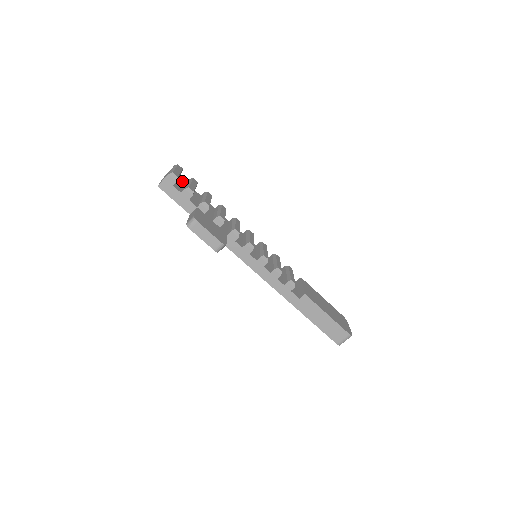
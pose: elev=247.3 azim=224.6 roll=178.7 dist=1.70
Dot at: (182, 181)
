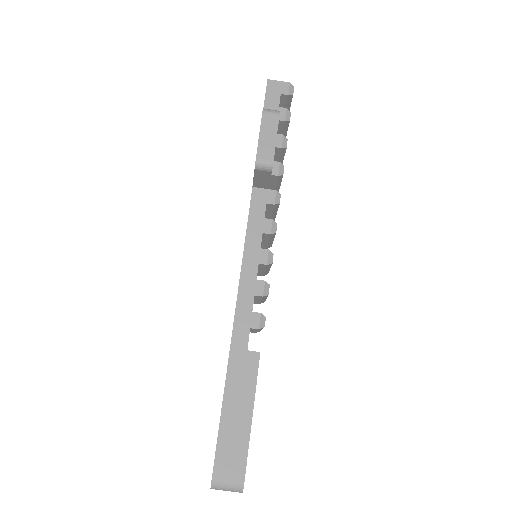
Dot at: occluded
